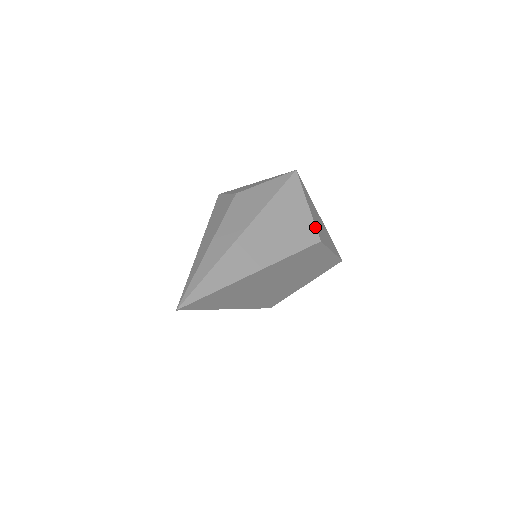
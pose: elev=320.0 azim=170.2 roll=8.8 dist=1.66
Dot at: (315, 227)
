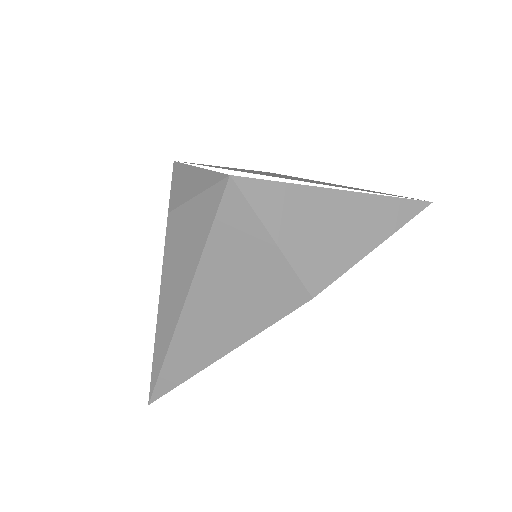
Dot at: (296, 277)
